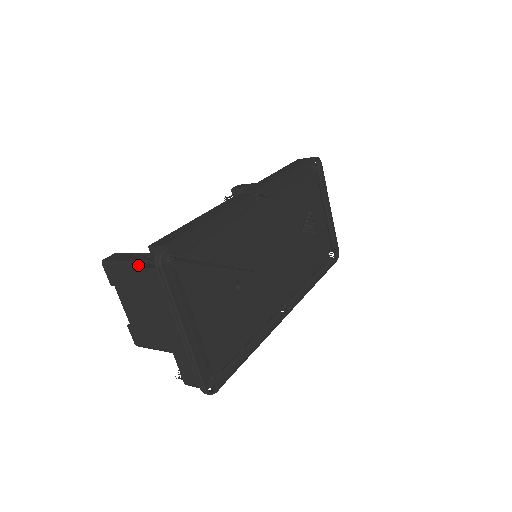
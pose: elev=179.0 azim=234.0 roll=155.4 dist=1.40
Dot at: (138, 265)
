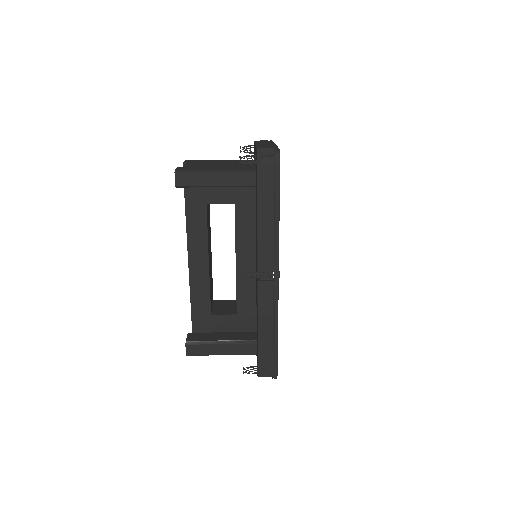
Dot at: occluded
